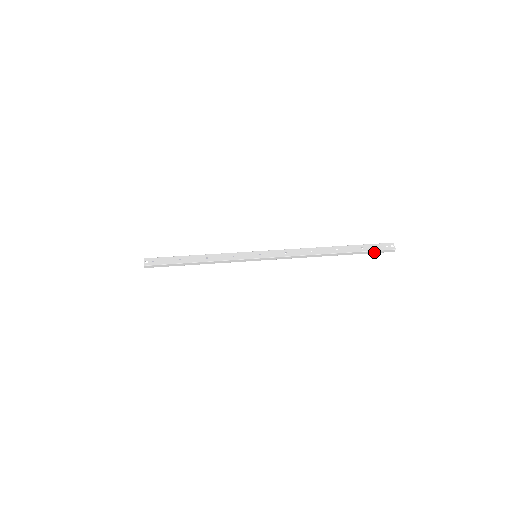
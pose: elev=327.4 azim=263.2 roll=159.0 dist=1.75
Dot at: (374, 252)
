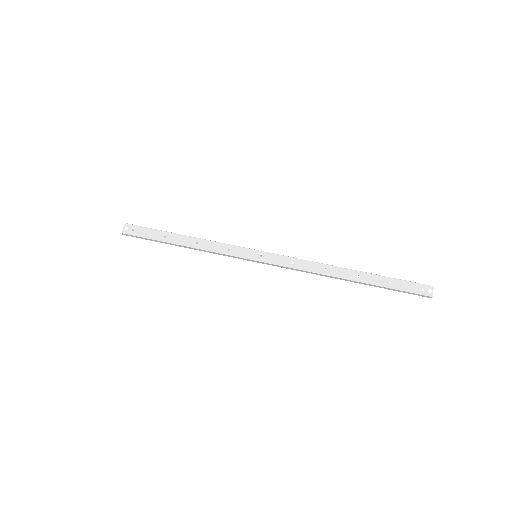
Dot at: (404, 292)
